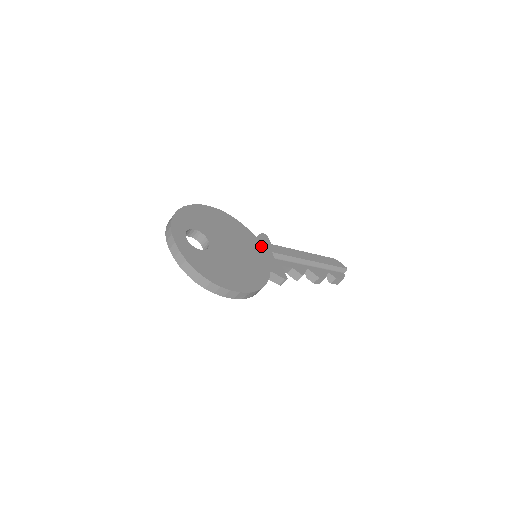
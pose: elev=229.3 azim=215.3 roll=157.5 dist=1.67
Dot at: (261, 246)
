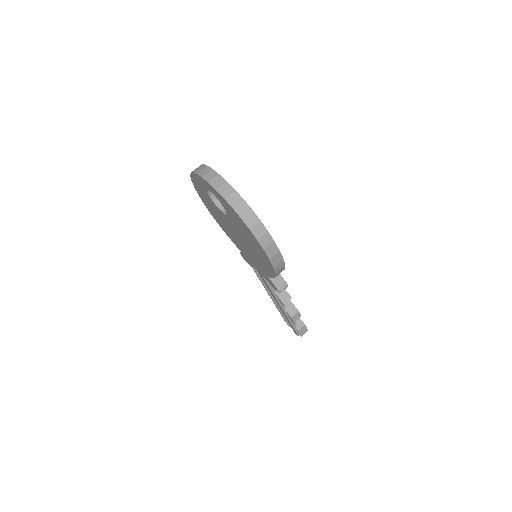
Dot at: occluded
